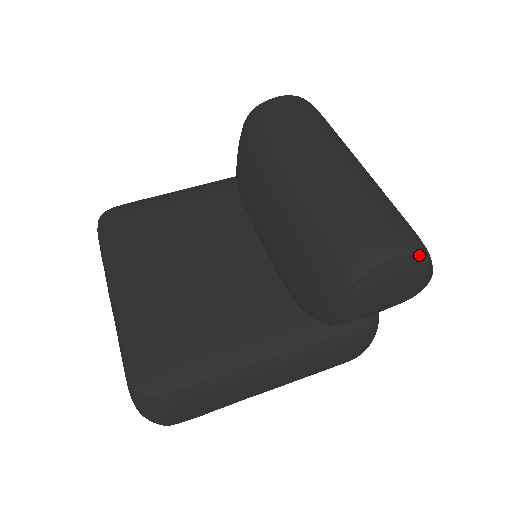
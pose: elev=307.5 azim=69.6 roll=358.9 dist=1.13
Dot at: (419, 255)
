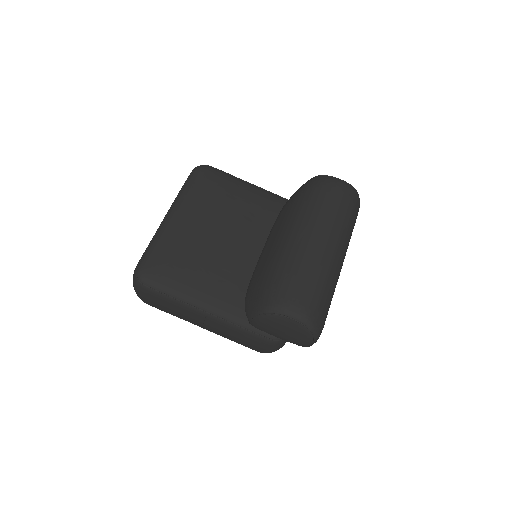
Dot at: (308, 327)
